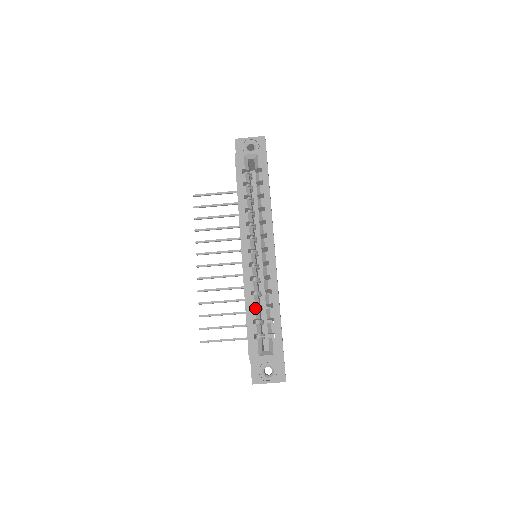
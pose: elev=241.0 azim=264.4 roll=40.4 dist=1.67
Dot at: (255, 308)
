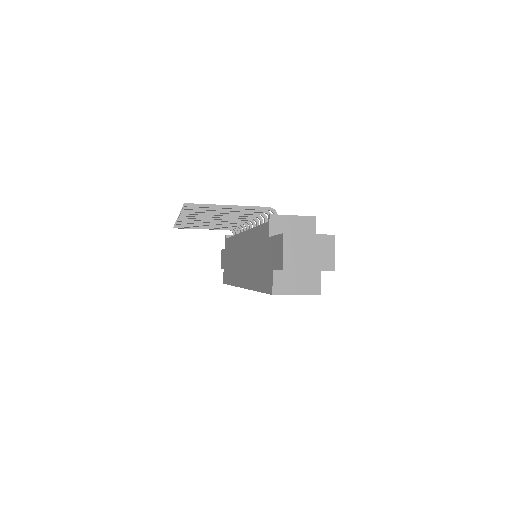
Dot at: occluded
